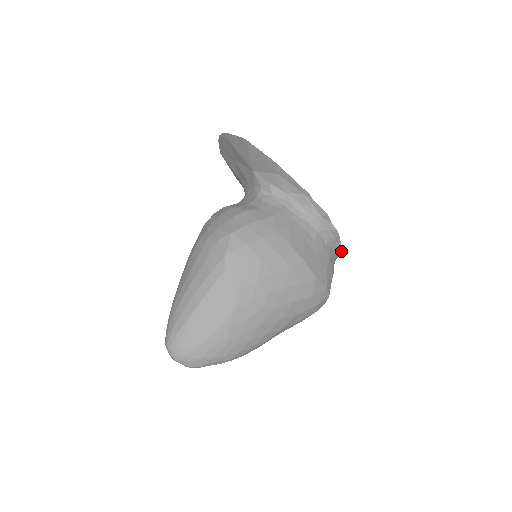
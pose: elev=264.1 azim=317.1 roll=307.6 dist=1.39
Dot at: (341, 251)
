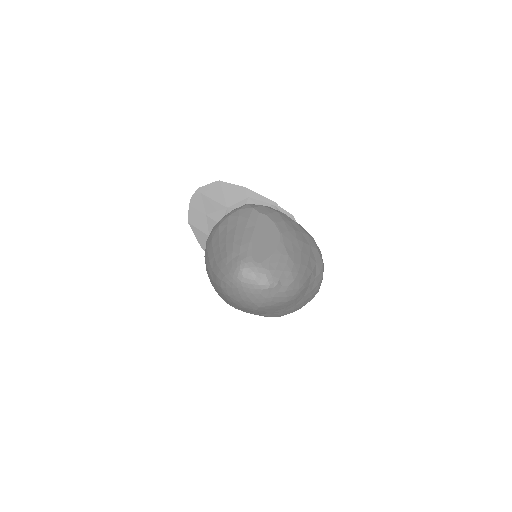
Dot at: occluded
